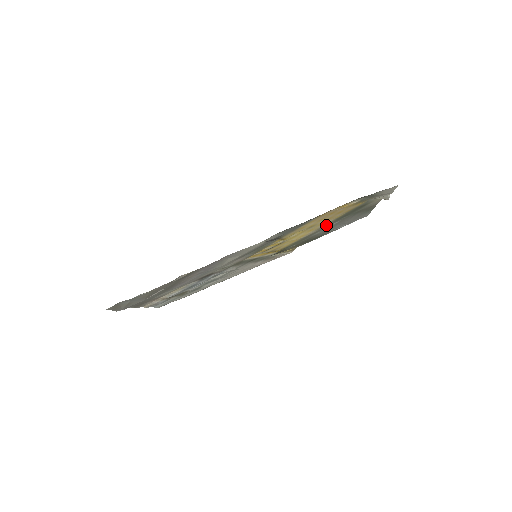
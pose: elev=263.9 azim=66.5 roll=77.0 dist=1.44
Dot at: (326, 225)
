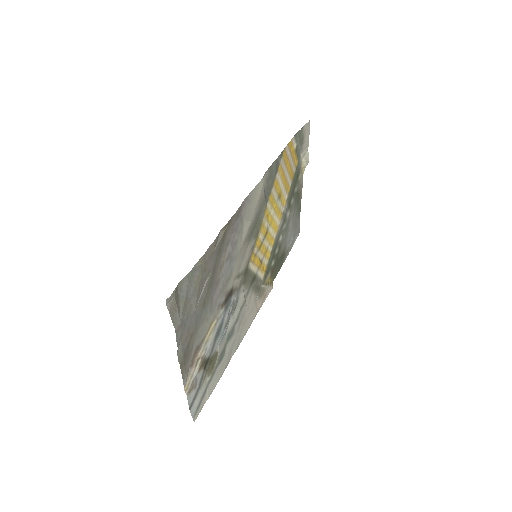
Dot at: (285, 210)
